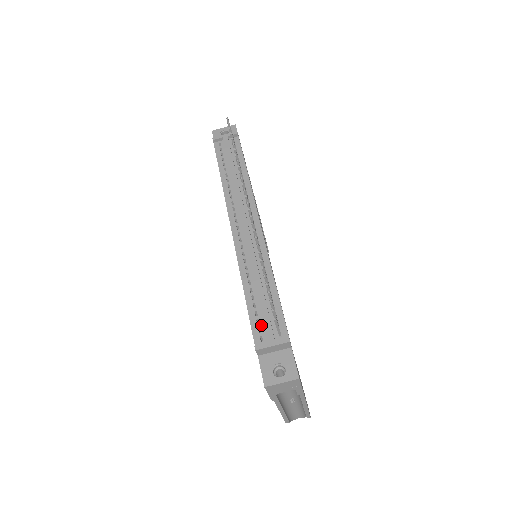
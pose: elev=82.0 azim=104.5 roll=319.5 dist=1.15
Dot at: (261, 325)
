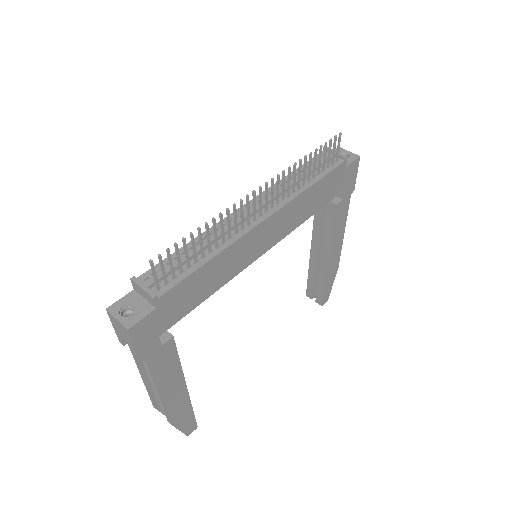
Dot at: (160, 272)
